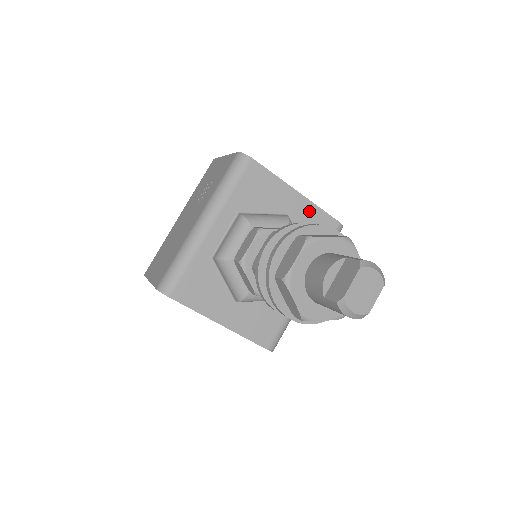
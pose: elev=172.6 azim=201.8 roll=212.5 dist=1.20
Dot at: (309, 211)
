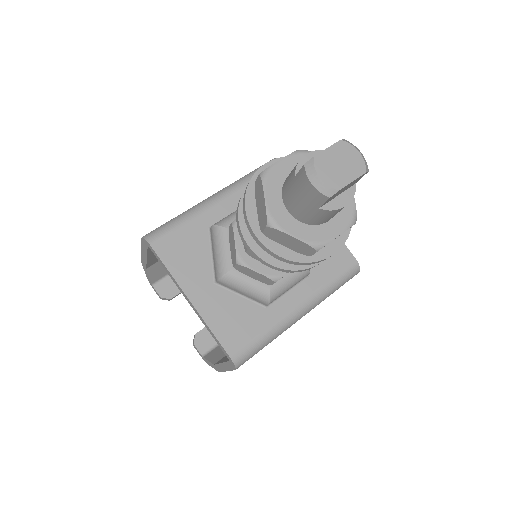
Dot at: occluded
